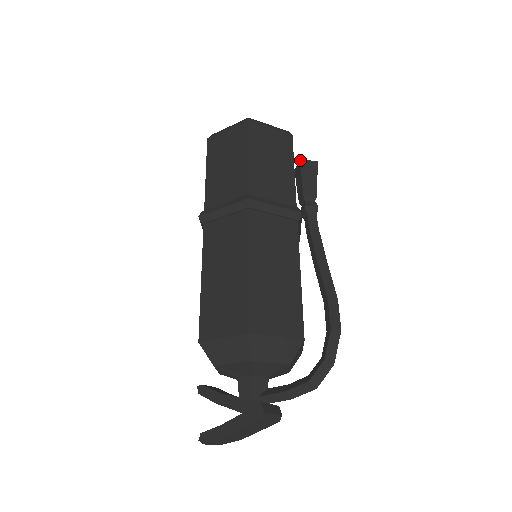
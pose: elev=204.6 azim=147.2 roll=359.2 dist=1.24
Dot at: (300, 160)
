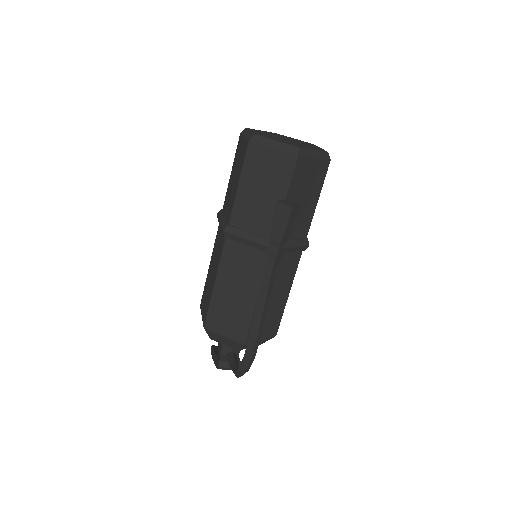
Dot at: (276, 202)
